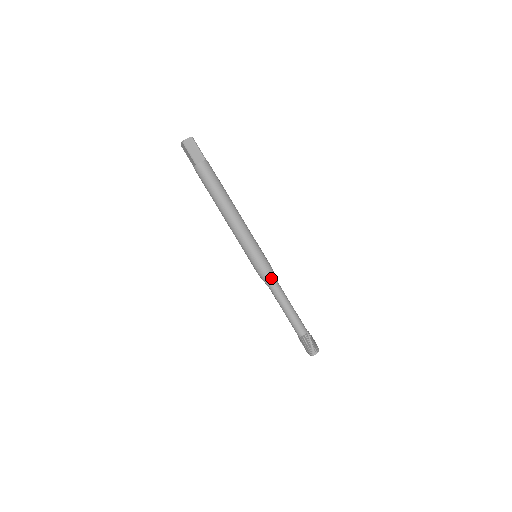
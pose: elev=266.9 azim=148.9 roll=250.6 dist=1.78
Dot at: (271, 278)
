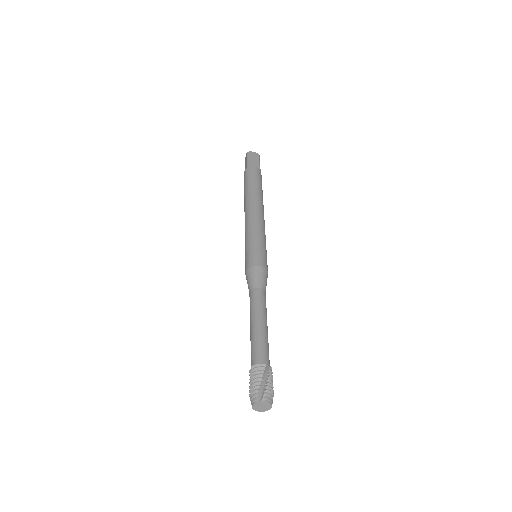
Dot at: (259, 276)
